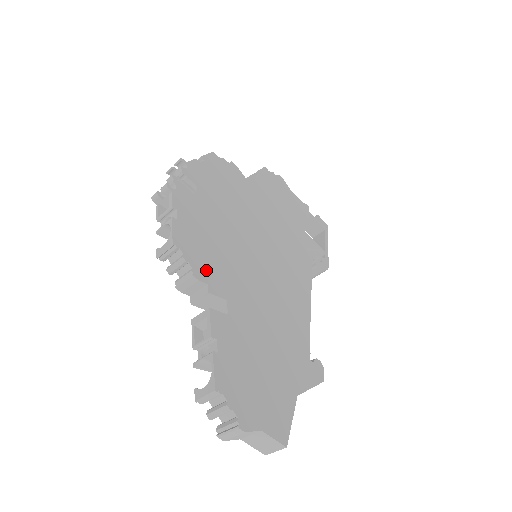
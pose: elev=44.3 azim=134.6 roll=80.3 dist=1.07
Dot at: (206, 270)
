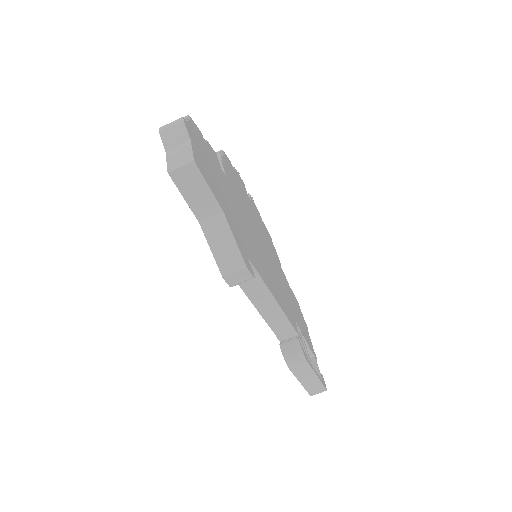
Dot at: (228, 169)
